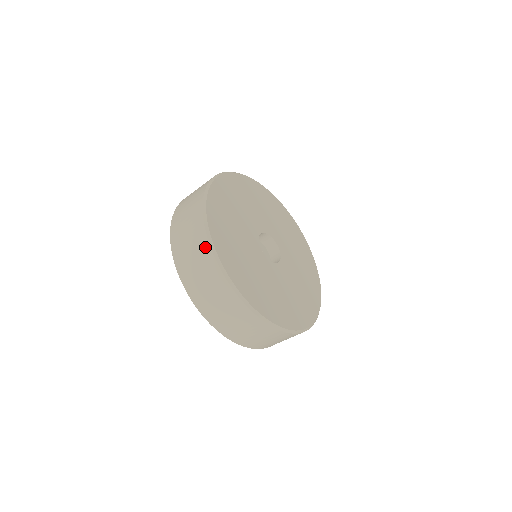
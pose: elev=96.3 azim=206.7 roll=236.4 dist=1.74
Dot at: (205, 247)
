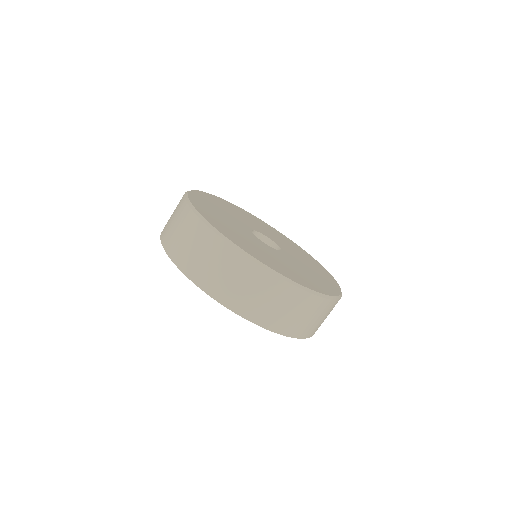
Dot at: (264, 276)
